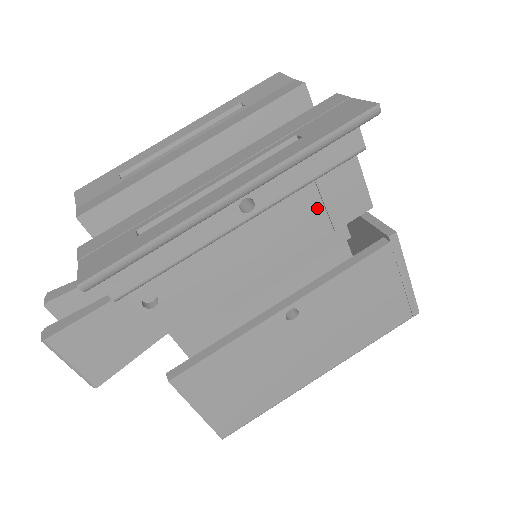
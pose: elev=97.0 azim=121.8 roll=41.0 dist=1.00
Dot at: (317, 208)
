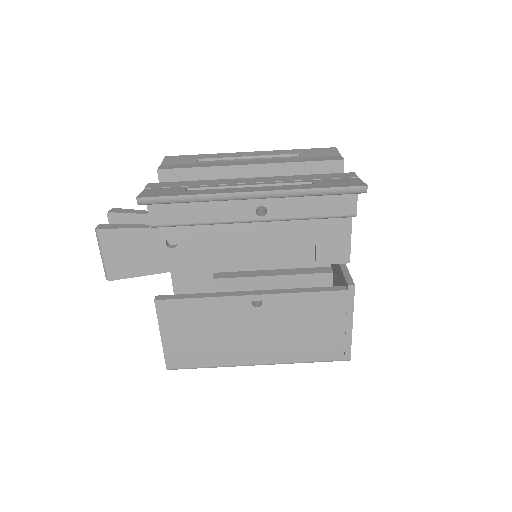
Dot at: (310, 242)
